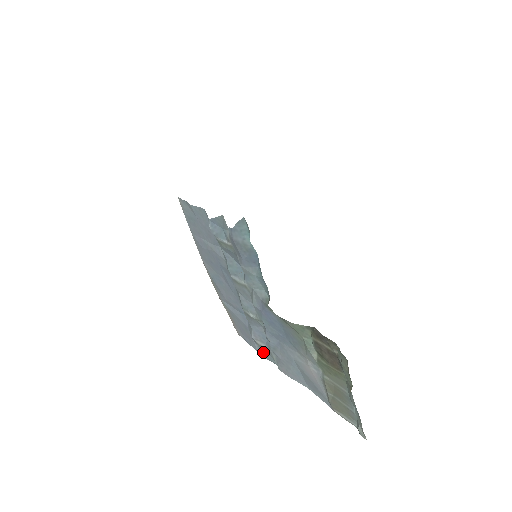
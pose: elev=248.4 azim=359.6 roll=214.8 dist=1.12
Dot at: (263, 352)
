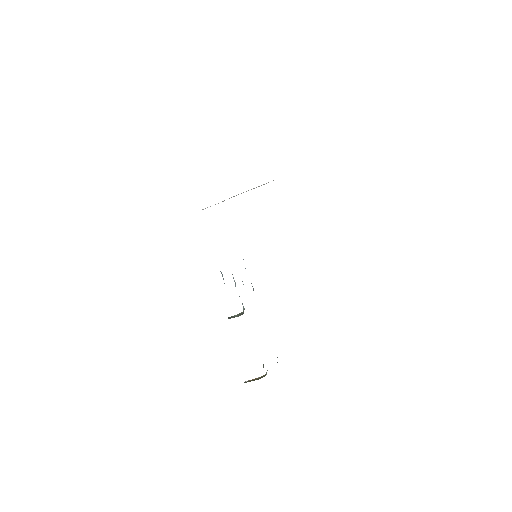
Dot at: occluded
